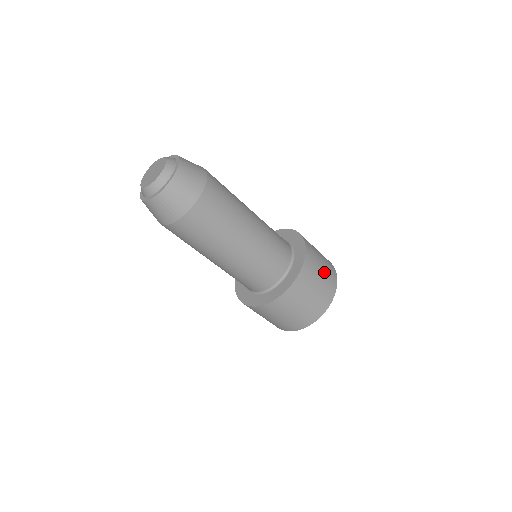
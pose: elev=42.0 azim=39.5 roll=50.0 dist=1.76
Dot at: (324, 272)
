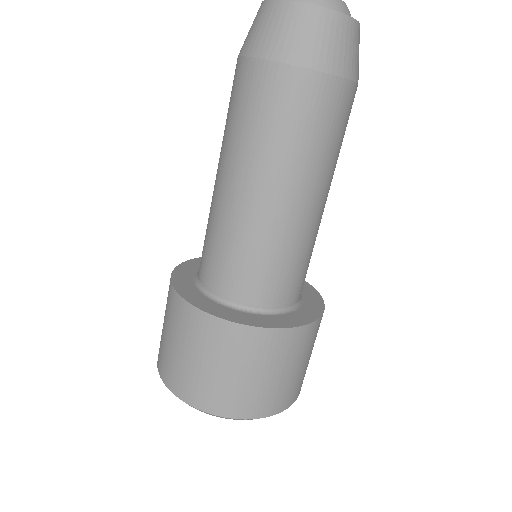
Dot at: occluded
